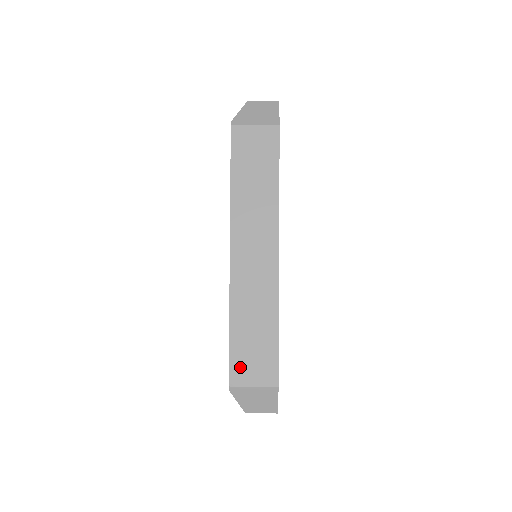
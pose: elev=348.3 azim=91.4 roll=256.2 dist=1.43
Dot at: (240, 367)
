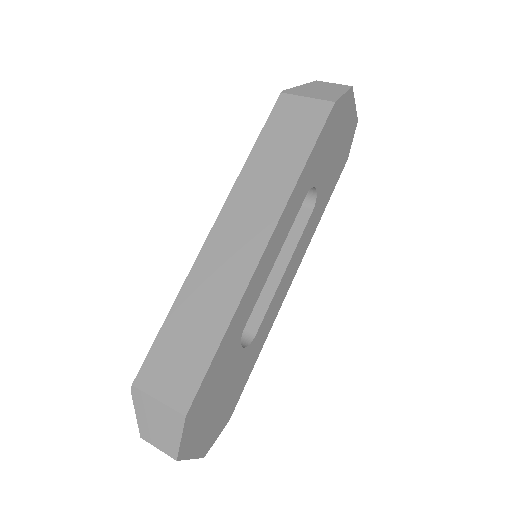
Dot at: (156, 366)
